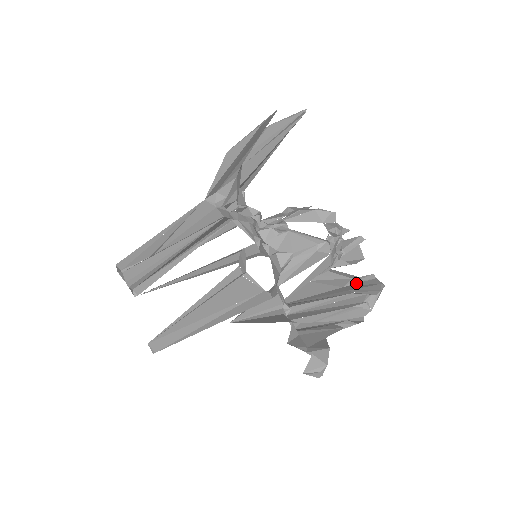
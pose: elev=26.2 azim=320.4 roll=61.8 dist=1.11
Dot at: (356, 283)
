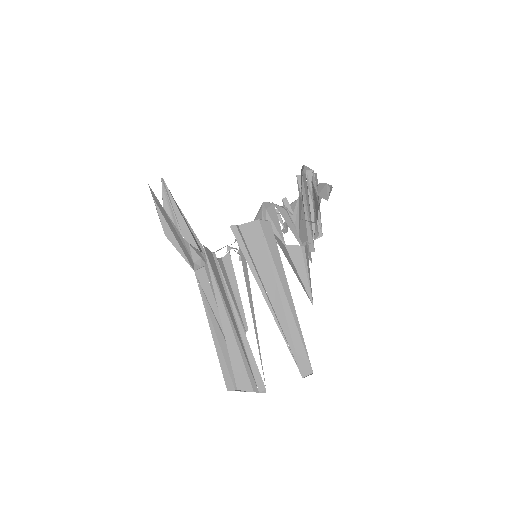
Dot at: (301, 191)
